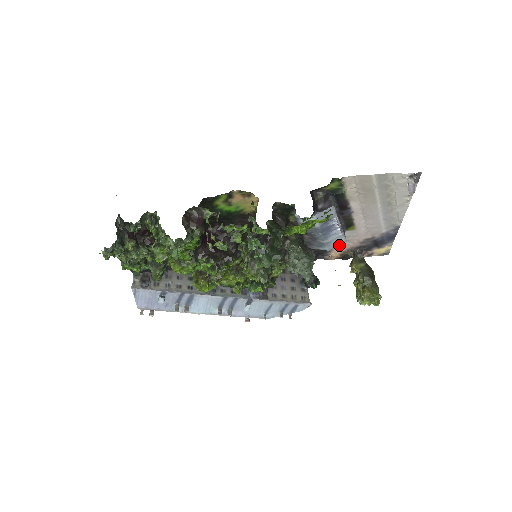
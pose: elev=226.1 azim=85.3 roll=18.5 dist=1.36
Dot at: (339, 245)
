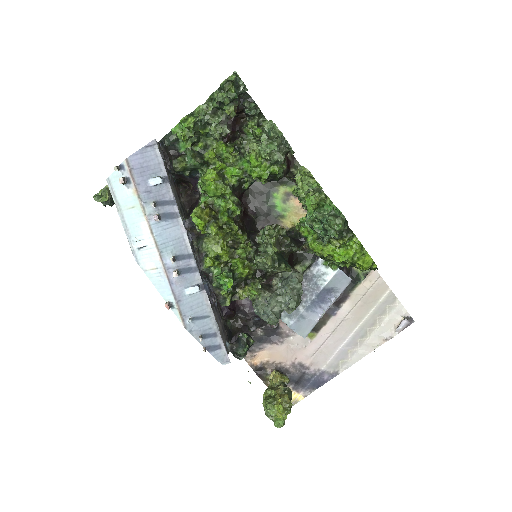
Dot at: (299, 333)
